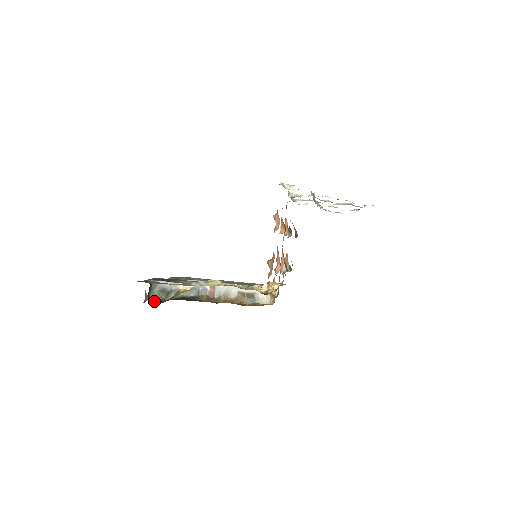
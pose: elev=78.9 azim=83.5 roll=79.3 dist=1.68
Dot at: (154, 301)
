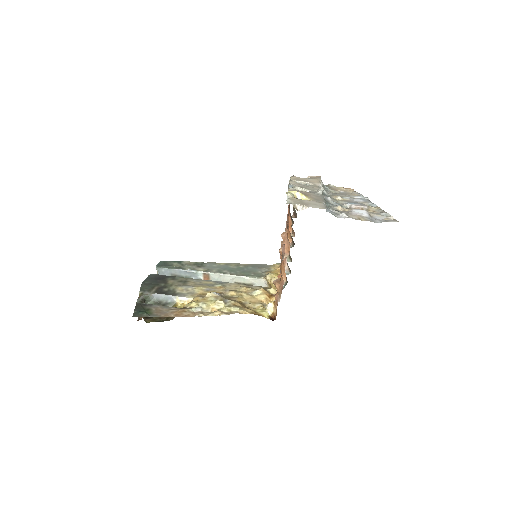
Dot at: occluded
